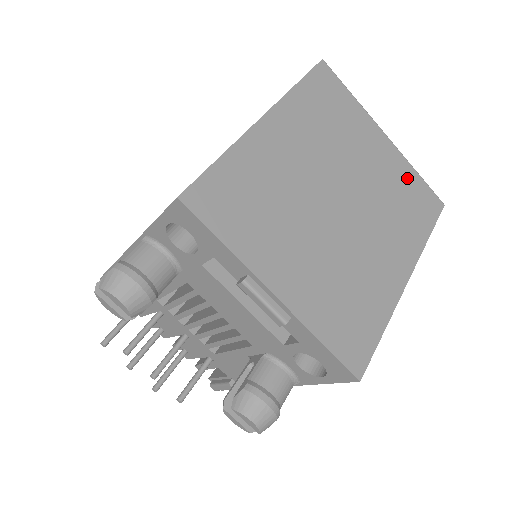
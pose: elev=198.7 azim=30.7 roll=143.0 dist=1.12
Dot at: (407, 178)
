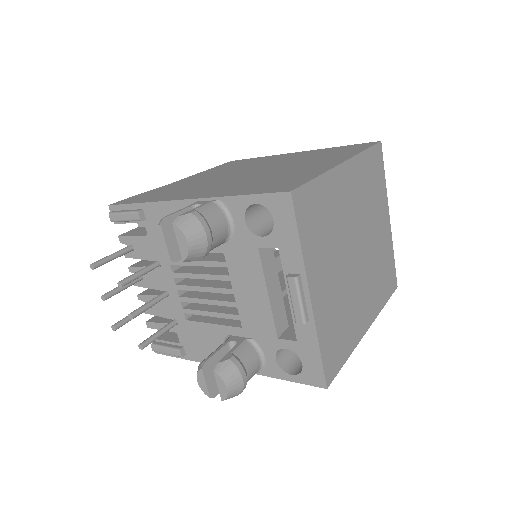
Dot at: (389, 256)
